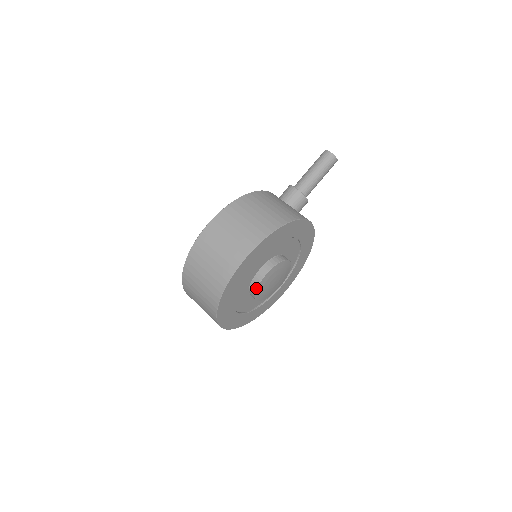
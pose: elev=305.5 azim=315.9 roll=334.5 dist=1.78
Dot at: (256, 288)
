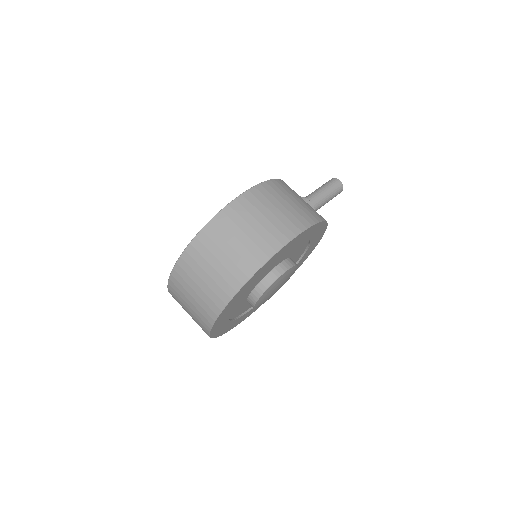
Dot at: (269, 285)
